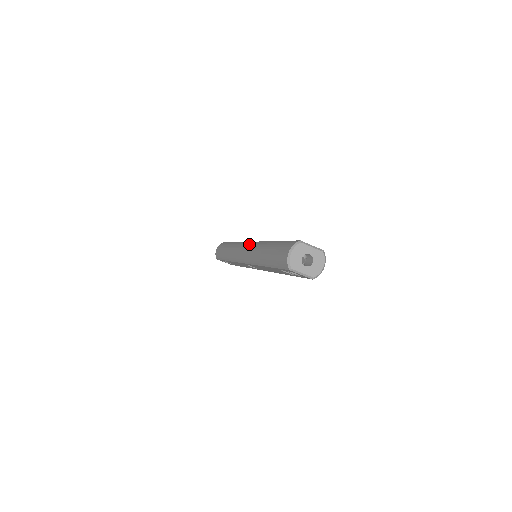
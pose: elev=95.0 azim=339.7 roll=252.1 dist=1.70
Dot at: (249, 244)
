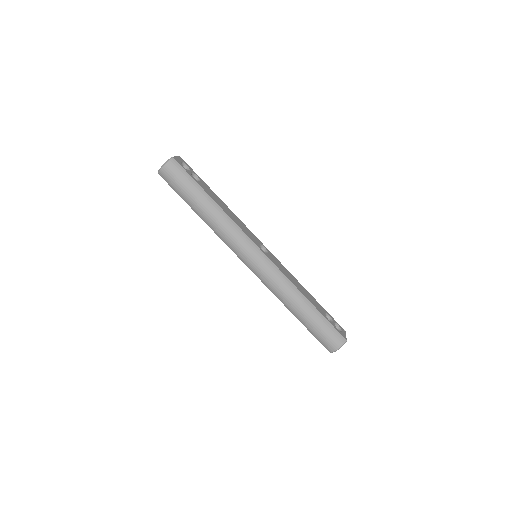
Dot at: (266, 263)
